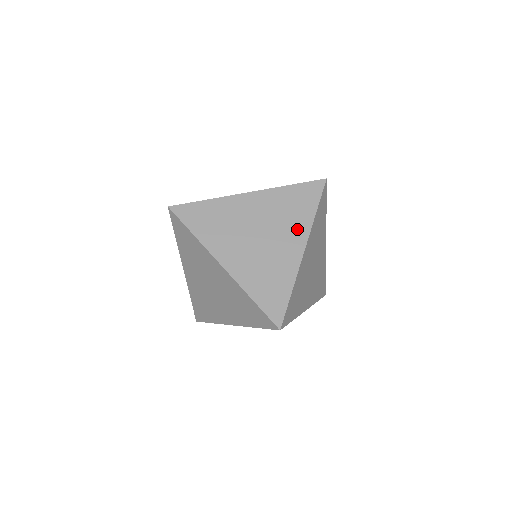
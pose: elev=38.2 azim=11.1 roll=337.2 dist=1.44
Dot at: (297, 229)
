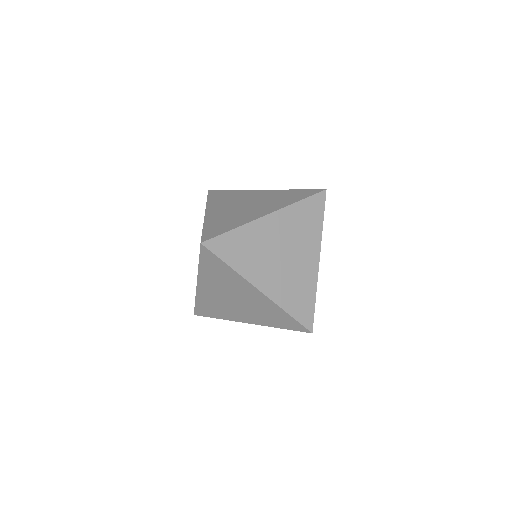
Dot at: (311, 243)
